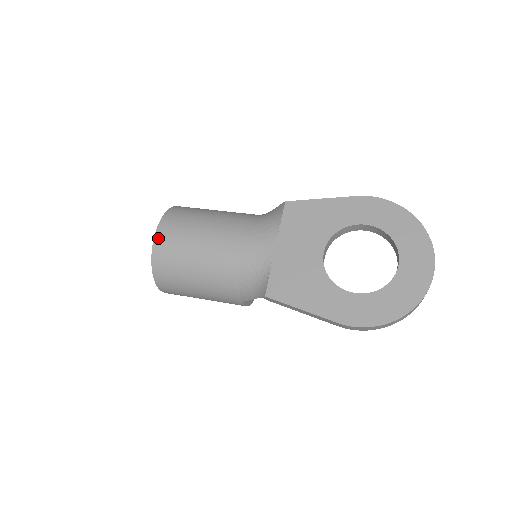
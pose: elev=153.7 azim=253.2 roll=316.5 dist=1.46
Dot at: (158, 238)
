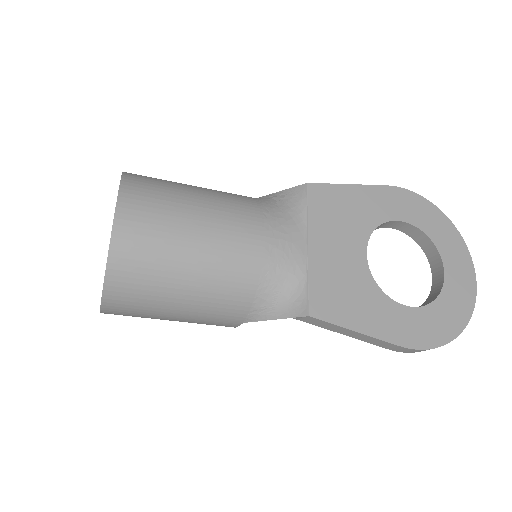
Dot at: (121, 223)
